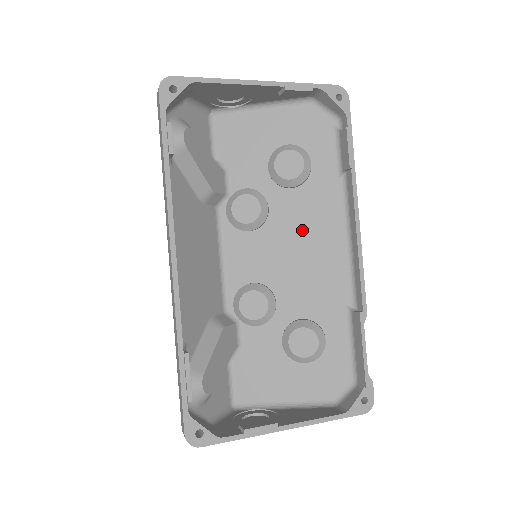
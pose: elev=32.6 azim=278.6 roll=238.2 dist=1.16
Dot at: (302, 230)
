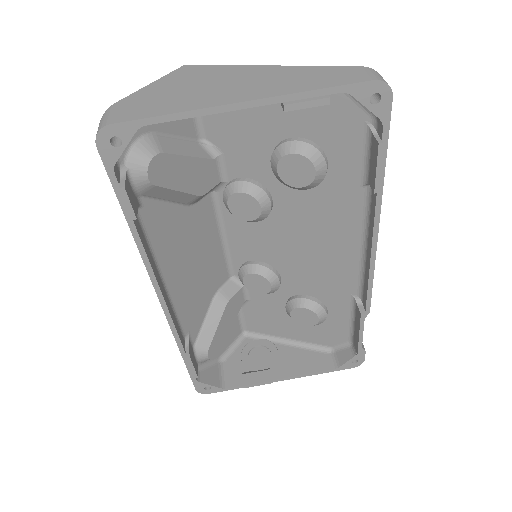
Dot at: (311, 229)
